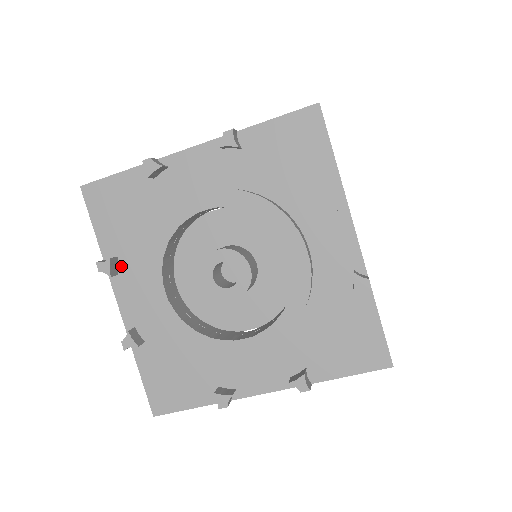
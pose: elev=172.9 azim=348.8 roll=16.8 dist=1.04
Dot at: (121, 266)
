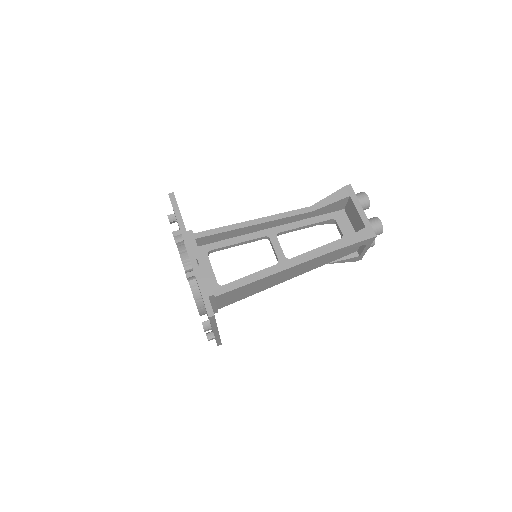
Dot at: occluded
